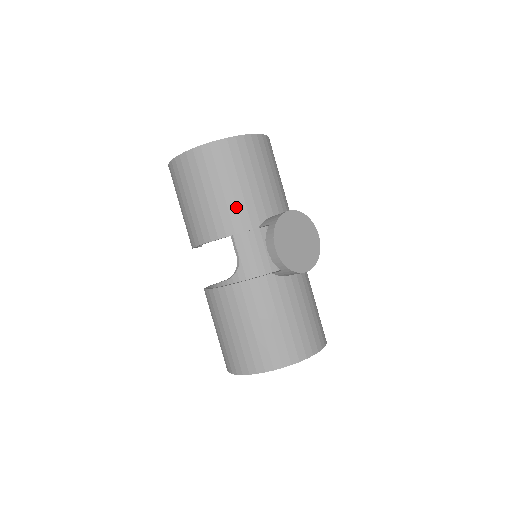
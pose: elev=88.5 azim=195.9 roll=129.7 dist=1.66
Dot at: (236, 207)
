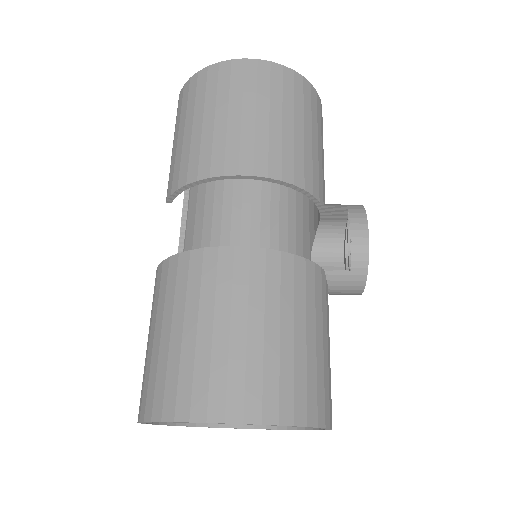
Dot at: (312, 161)
